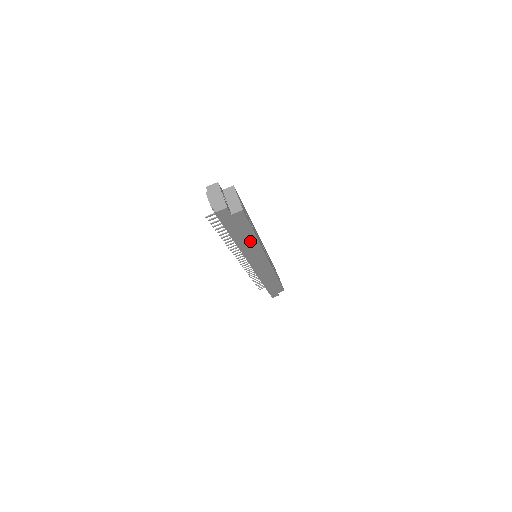
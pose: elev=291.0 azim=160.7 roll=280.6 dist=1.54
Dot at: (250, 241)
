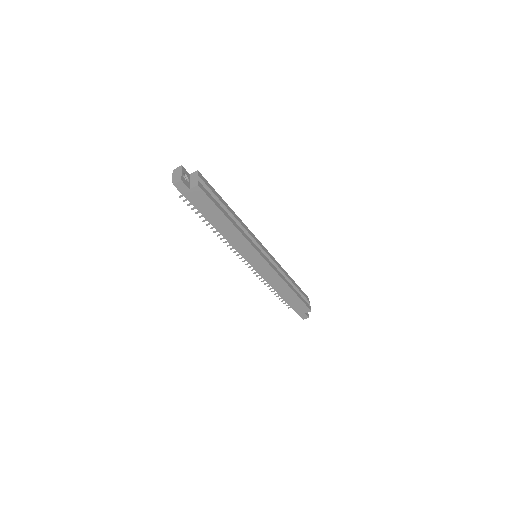
Dot at: (227, 226)
